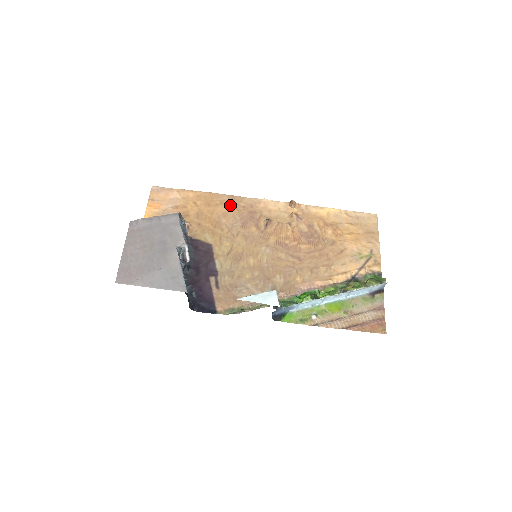
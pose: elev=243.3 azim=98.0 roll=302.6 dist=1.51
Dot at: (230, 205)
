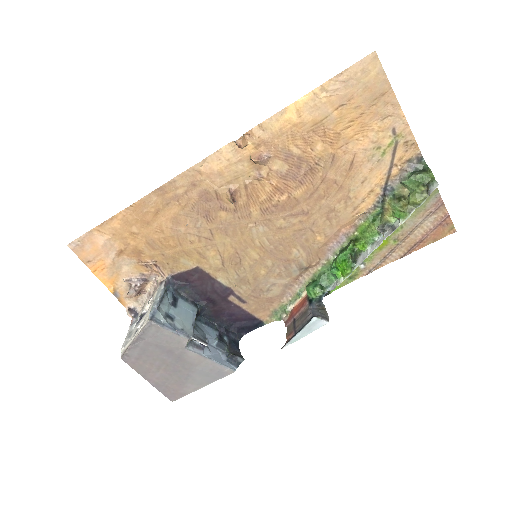
Dot at: (169, 204)
